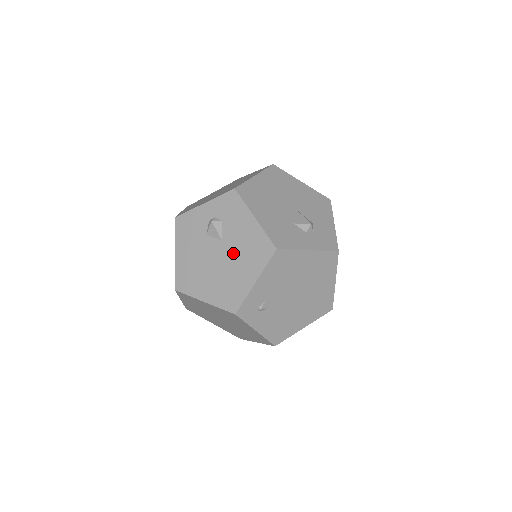
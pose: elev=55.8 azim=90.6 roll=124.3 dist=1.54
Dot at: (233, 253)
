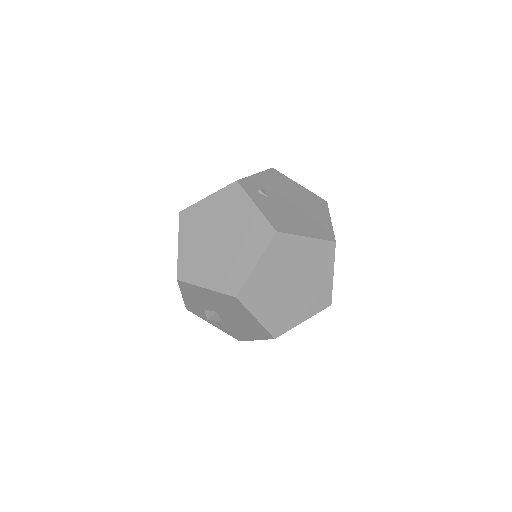
Dot at: occluded
